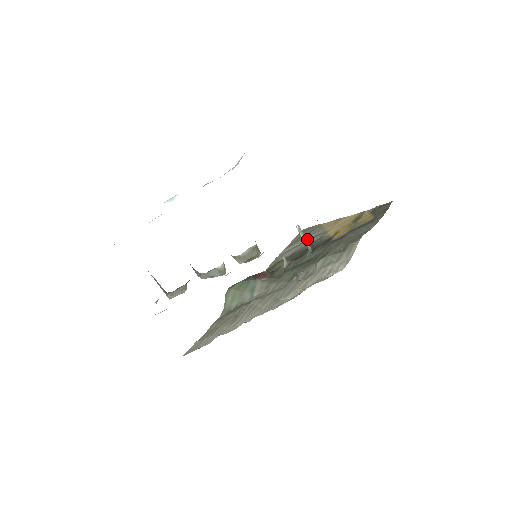
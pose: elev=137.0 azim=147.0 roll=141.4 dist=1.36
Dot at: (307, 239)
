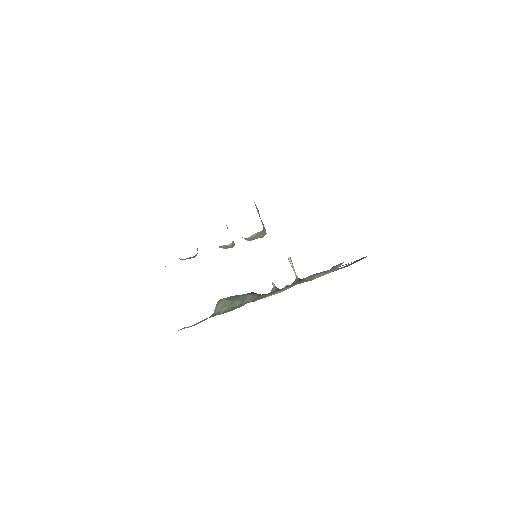
Dot at: occluded
